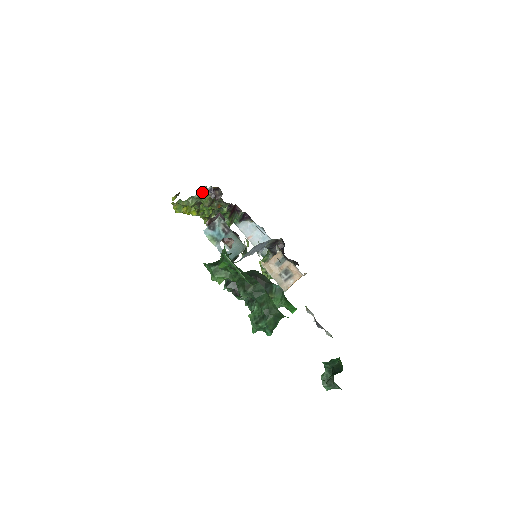
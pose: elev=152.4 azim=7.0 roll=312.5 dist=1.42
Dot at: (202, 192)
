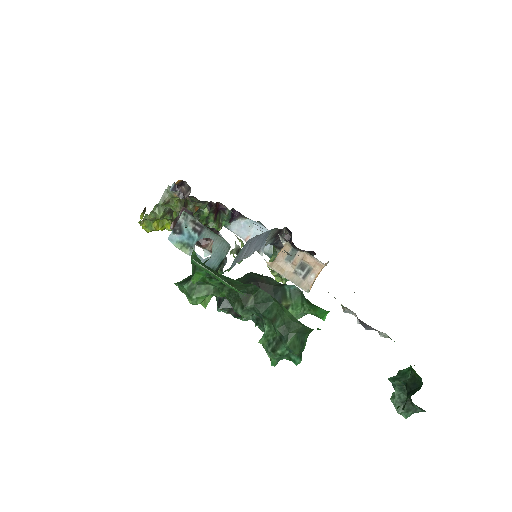
Dot at: (167, 195)
